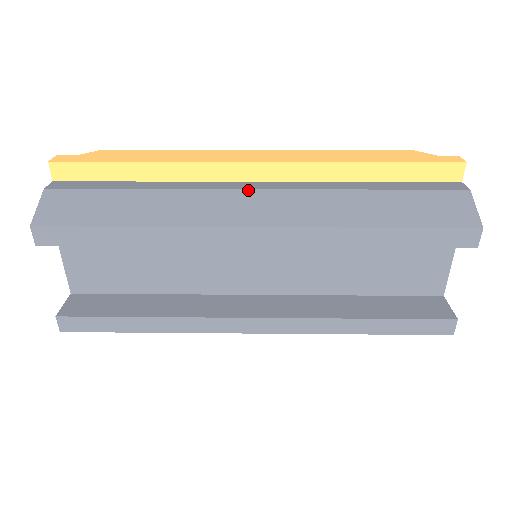
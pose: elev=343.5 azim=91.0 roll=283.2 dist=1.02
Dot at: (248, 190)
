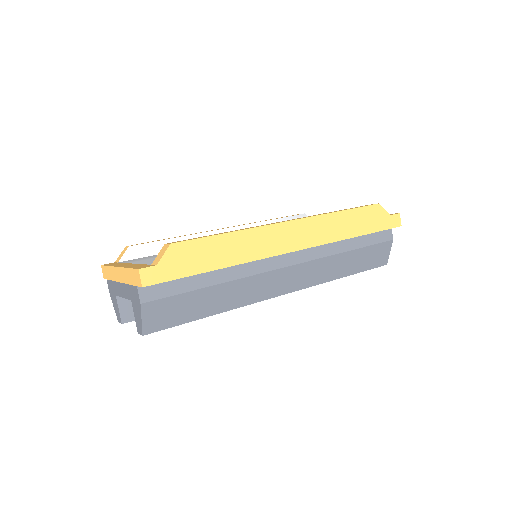
Dot at: (284, 268)
